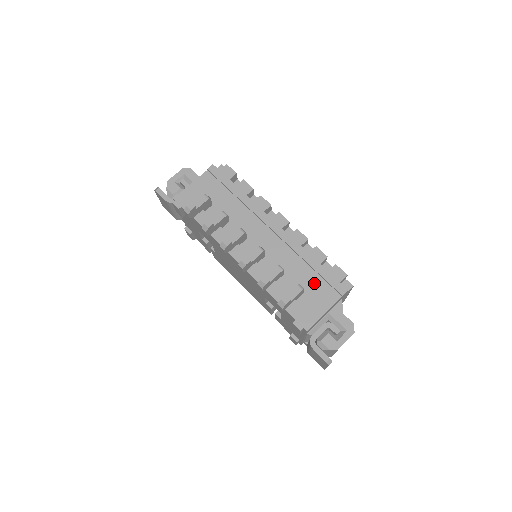
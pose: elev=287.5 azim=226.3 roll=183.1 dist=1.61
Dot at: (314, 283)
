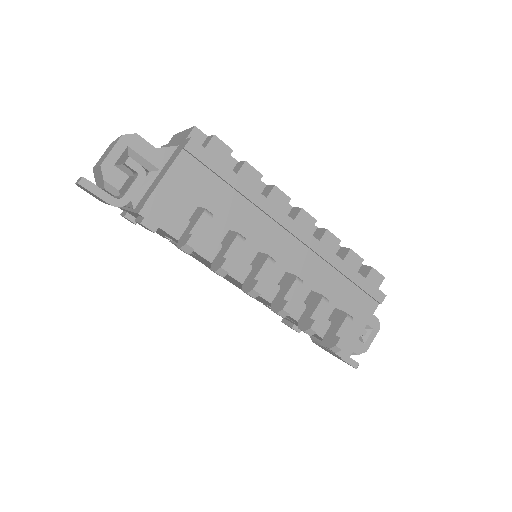
Dot at: (351, 297)
